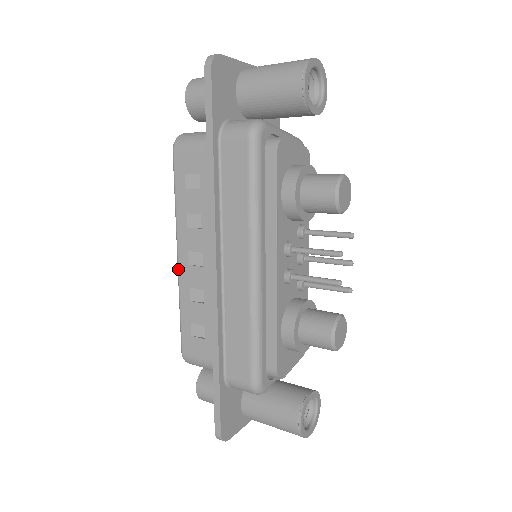
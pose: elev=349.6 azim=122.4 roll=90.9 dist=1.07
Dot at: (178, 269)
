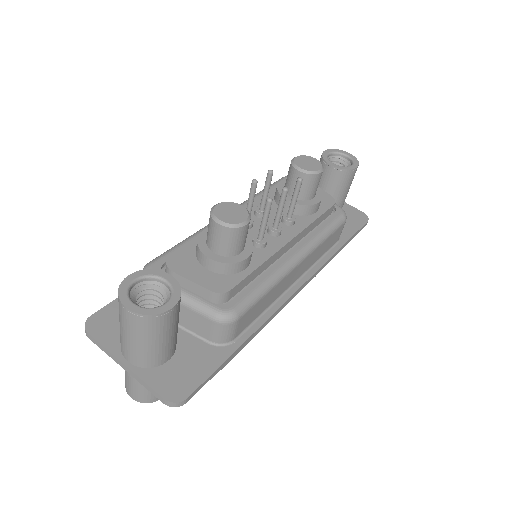
Dot at: occluded
